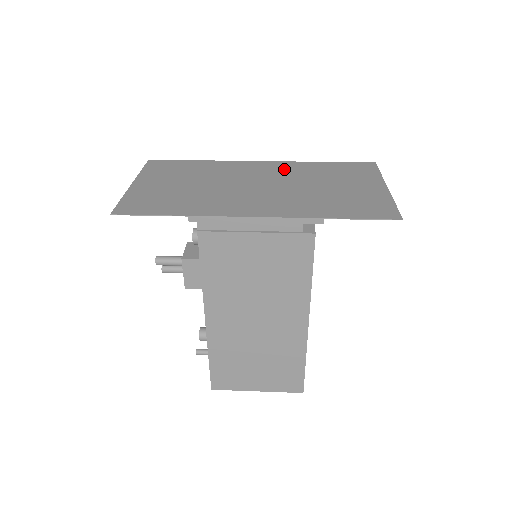
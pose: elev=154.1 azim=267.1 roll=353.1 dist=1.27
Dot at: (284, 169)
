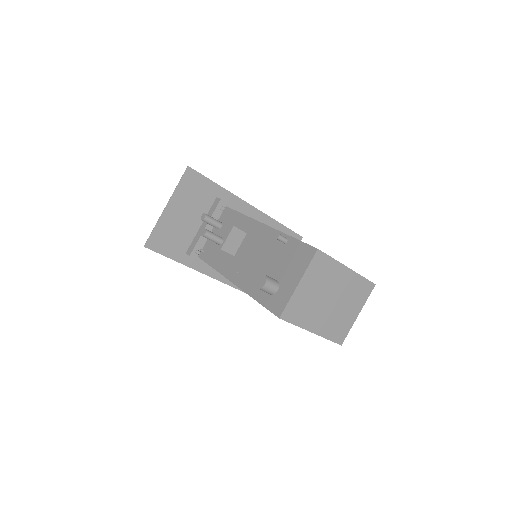
Dot at: occluded
